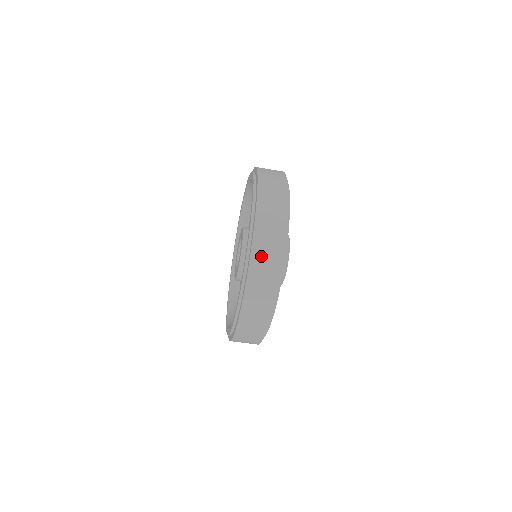
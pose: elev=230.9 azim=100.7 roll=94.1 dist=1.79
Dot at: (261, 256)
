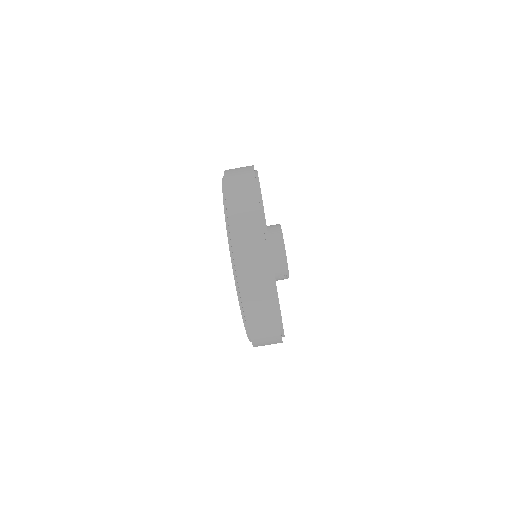
Dot at: occluded
